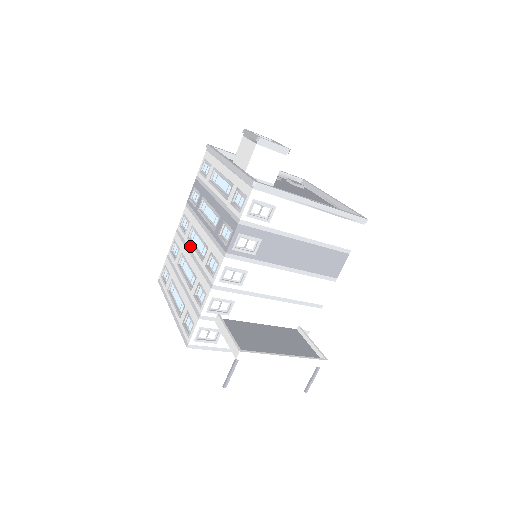
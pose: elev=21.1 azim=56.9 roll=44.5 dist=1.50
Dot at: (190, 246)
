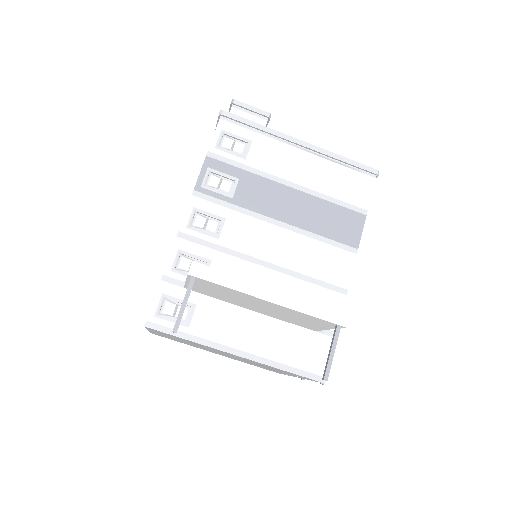
Dot at: occluded
